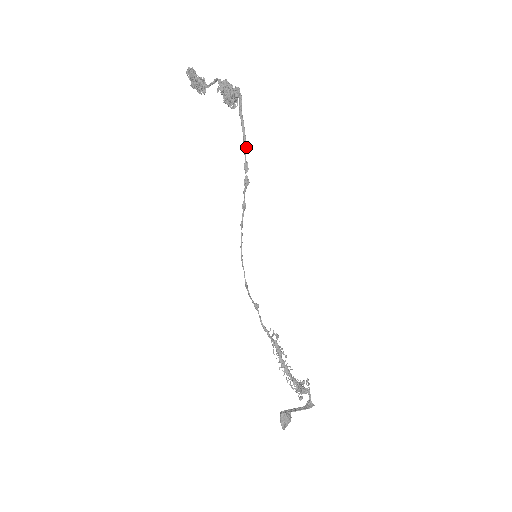
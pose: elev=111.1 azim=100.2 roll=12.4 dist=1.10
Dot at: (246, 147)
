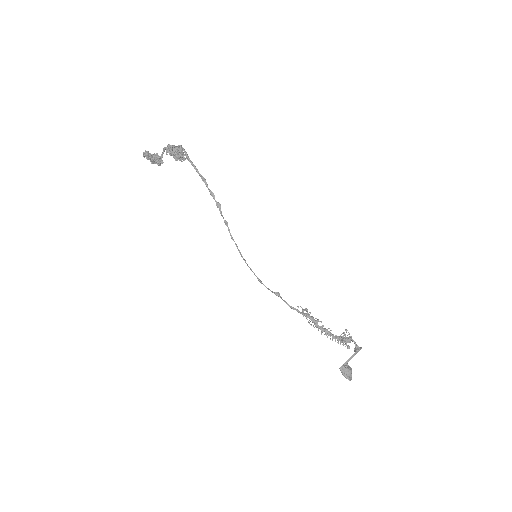
Dot at: (205, 181)
